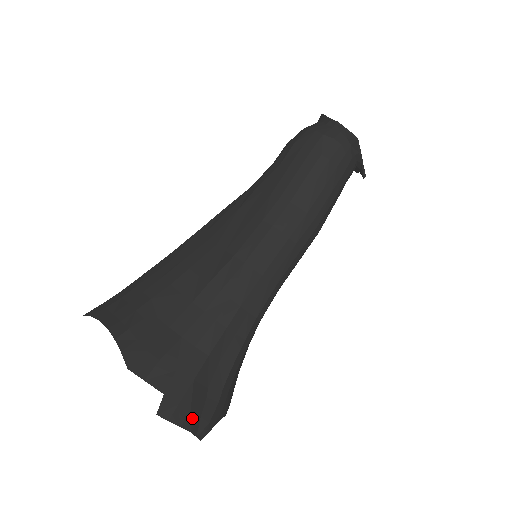
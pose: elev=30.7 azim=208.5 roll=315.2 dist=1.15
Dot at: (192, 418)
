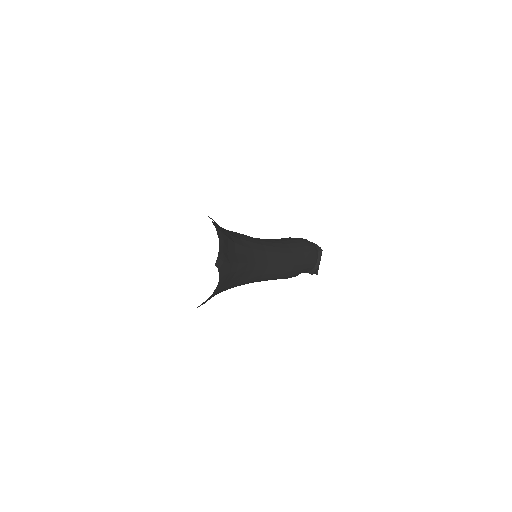
Dot at: (222, 245)
